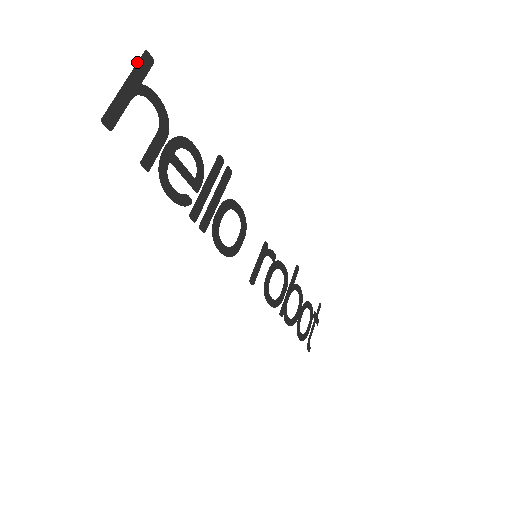
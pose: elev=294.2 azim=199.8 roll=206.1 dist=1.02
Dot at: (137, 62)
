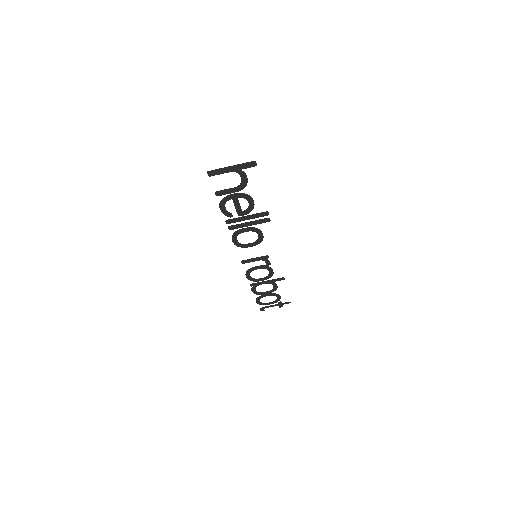
Dot at: (246, 162)
